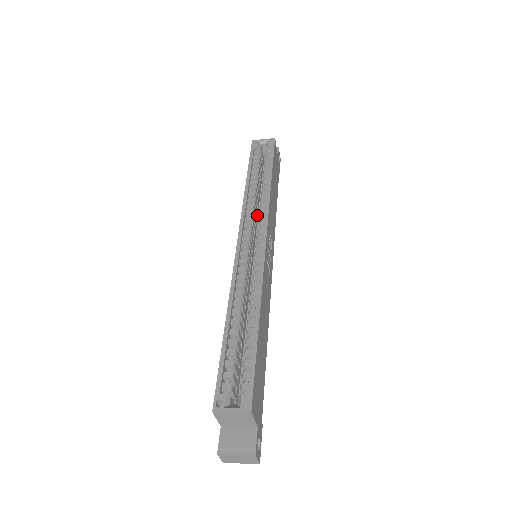
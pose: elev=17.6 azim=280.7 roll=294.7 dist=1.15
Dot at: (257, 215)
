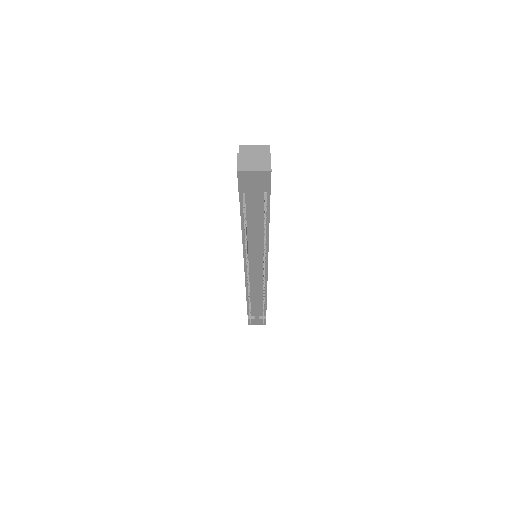
Dot at: occluded
